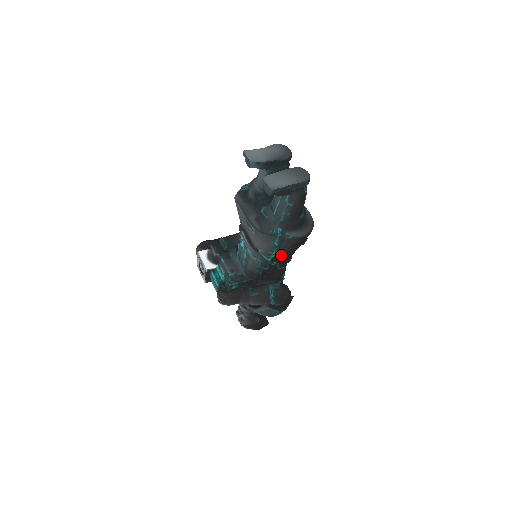
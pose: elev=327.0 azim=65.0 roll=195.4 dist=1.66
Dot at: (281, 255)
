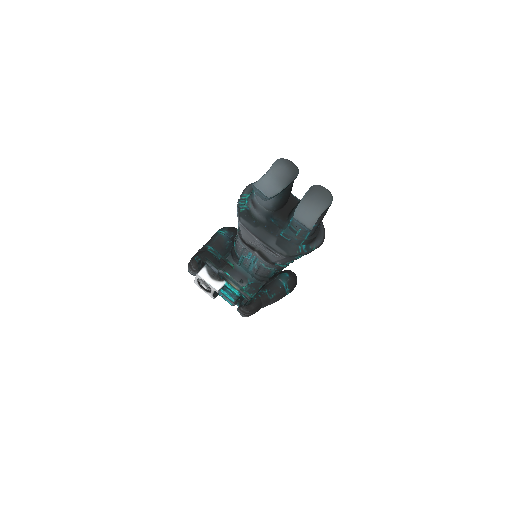
Dot at: occluded
